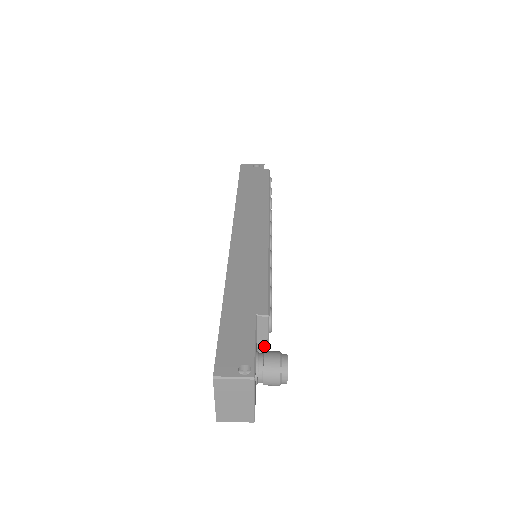
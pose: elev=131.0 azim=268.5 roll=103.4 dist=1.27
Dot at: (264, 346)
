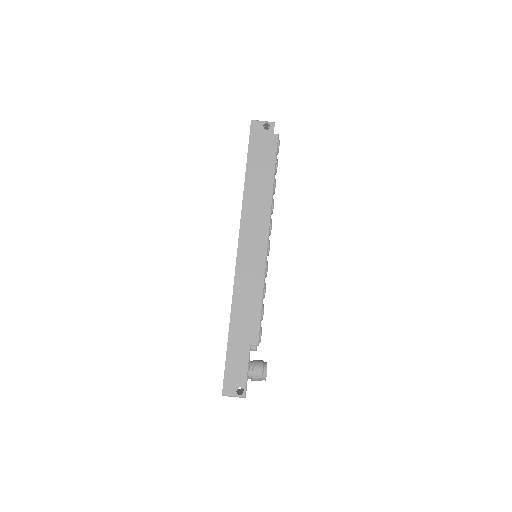
Dot at: occluded
